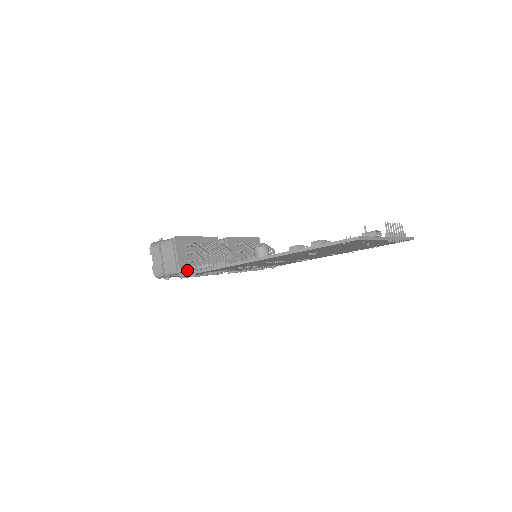
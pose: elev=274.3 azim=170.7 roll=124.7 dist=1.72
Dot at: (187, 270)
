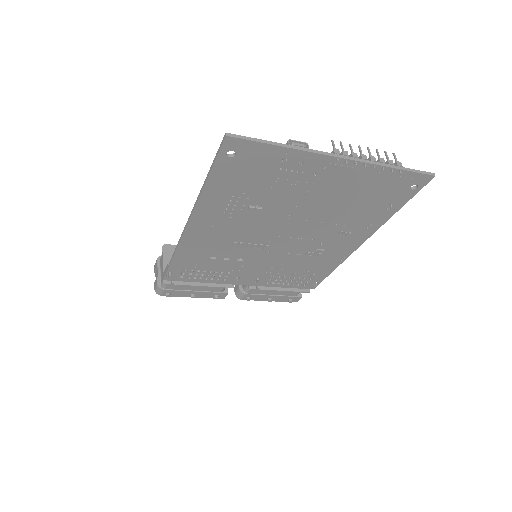
Dot at: occluded
